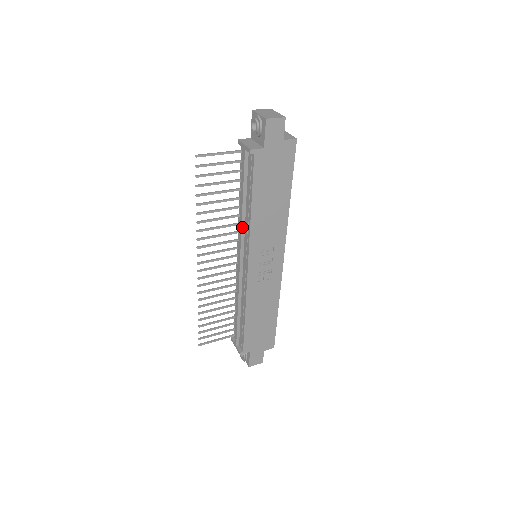
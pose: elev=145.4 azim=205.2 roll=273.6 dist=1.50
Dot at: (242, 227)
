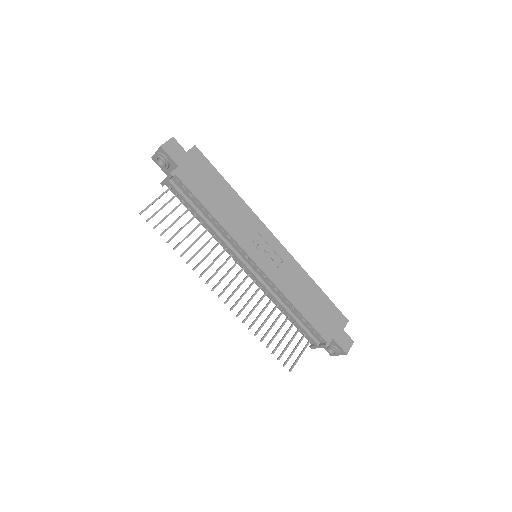
Dot at: (222, 239)
